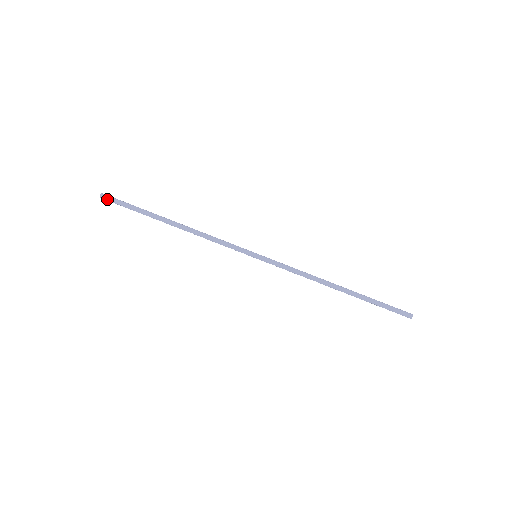
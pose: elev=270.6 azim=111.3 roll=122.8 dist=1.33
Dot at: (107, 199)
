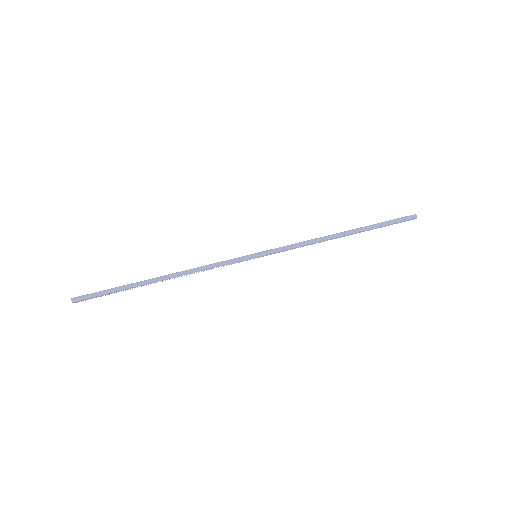
Dot at: (81, 298)
